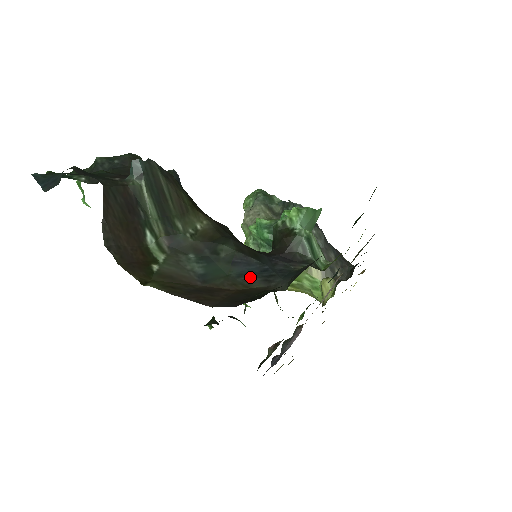
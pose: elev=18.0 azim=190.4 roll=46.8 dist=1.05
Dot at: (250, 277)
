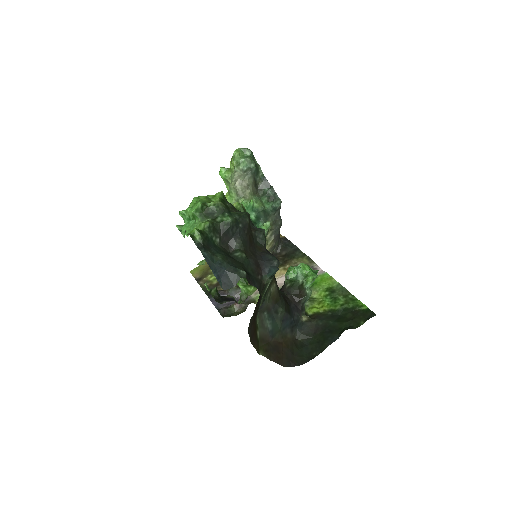
Dot at: (287, 329)
